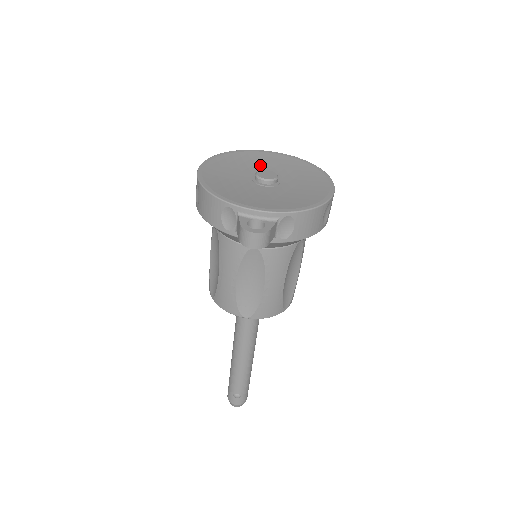
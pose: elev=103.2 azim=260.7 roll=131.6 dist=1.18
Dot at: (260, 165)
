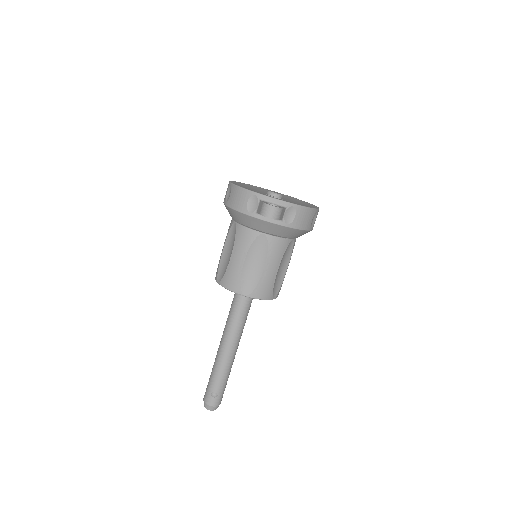
Dot at: occluded
